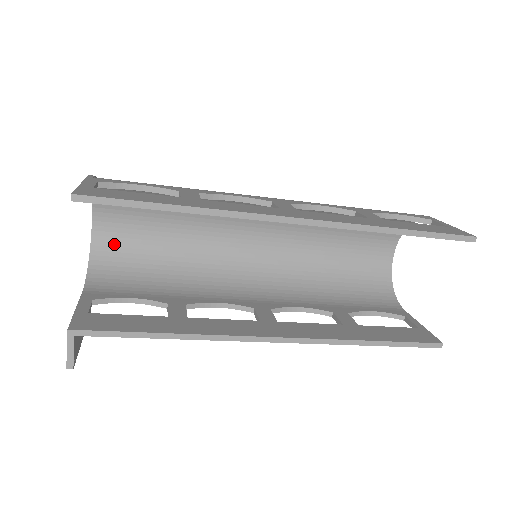
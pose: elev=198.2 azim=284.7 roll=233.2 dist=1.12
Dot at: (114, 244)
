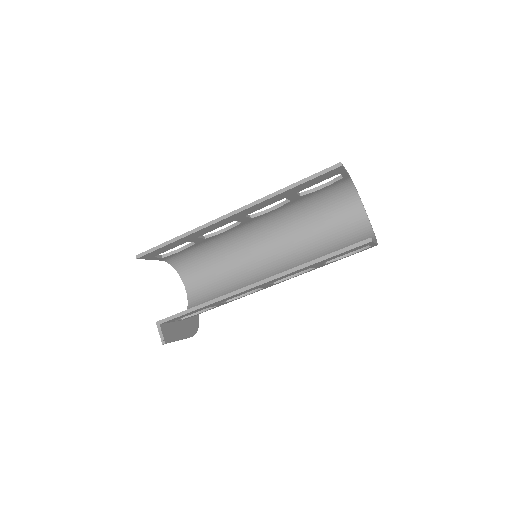
Dot at: (198, 293)
